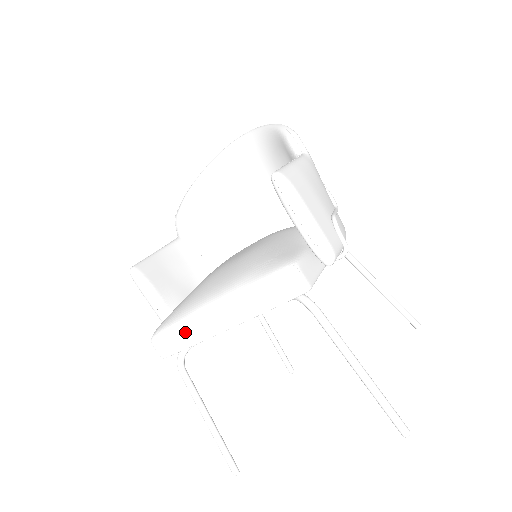
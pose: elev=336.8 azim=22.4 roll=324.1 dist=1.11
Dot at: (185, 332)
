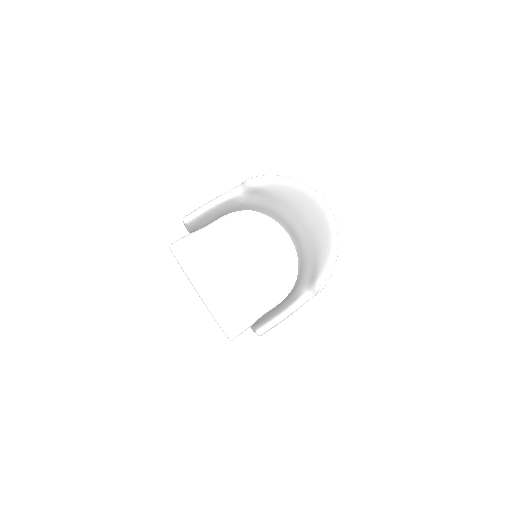
Dot at: occluded
